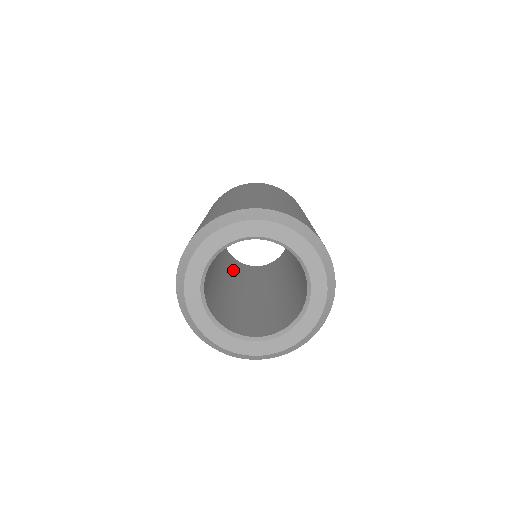
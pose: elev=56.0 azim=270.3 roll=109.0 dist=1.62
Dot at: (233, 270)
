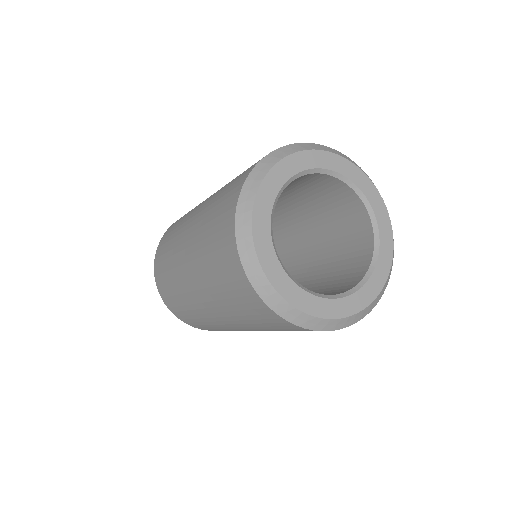
Dot at: occluded
